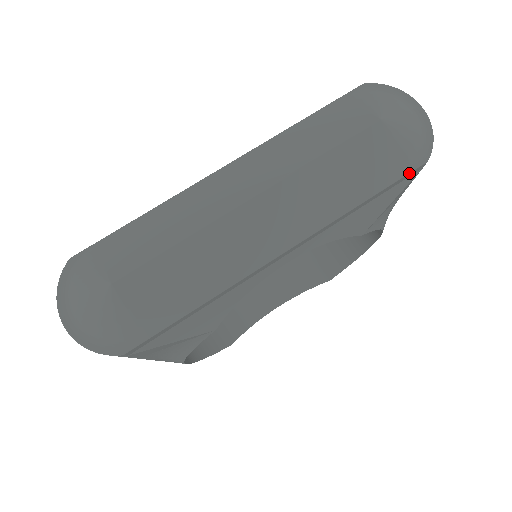
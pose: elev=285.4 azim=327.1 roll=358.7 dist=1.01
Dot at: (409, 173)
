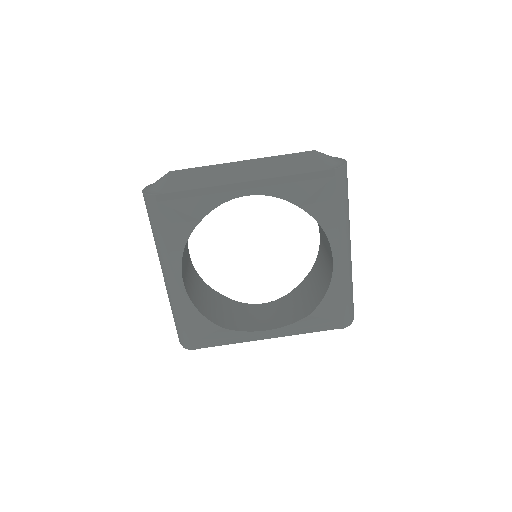
Dot at: (323, 171)
